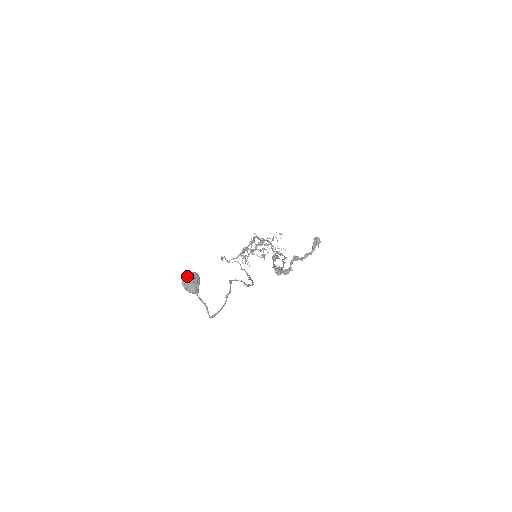
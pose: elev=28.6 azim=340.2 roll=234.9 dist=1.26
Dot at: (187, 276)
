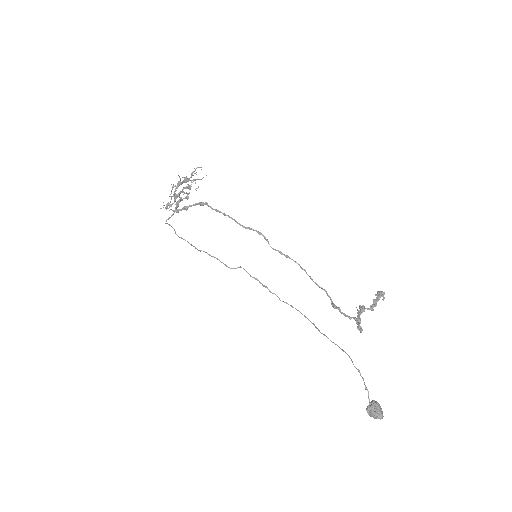
Dot at: (379, 412)
